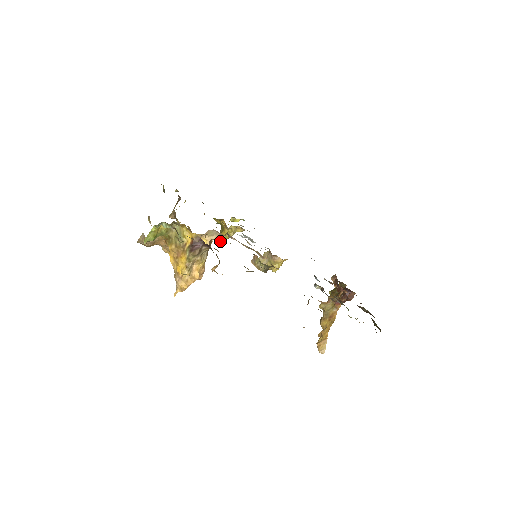
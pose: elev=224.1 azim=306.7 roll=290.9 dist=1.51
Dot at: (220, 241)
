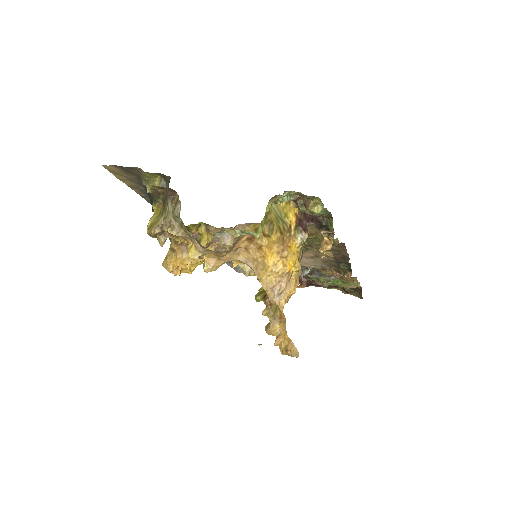
Dot at: occluded
